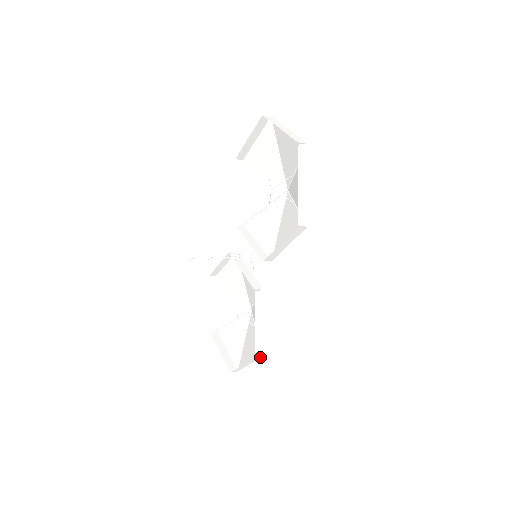
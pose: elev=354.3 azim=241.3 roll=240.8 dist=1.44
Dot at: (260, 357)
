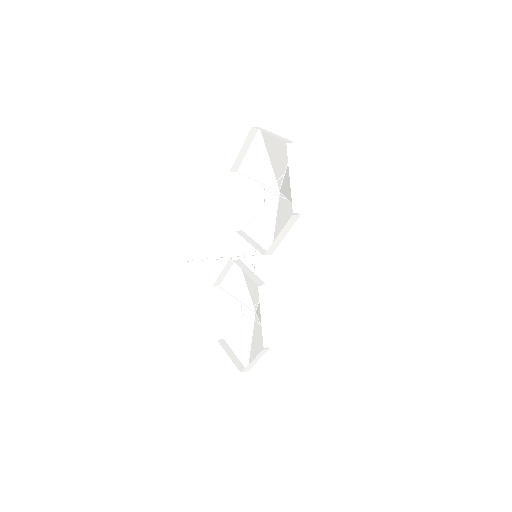
Dot at: (268, 349)
